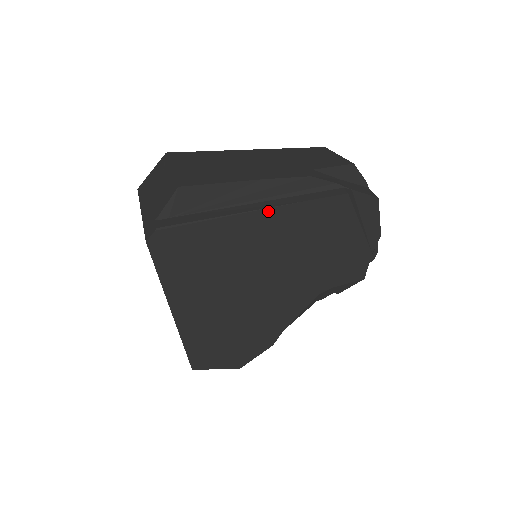
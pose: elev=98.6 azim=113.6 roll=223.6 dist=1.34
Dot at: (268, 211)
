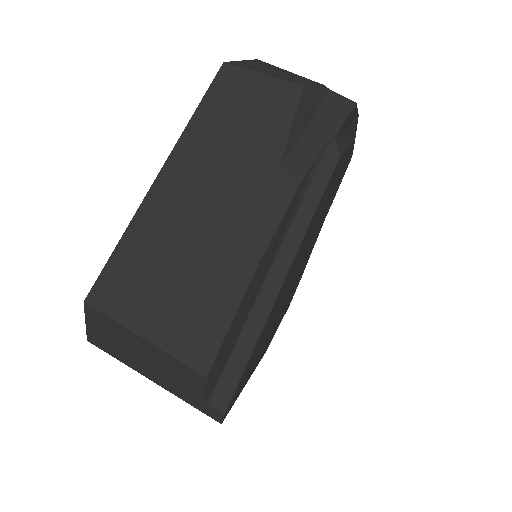
Dot at: (288, 273)
